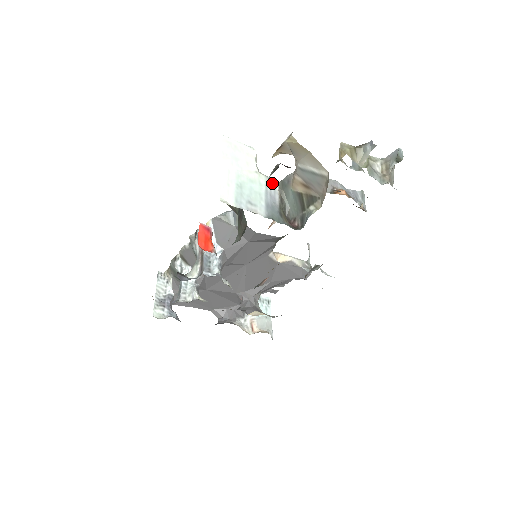
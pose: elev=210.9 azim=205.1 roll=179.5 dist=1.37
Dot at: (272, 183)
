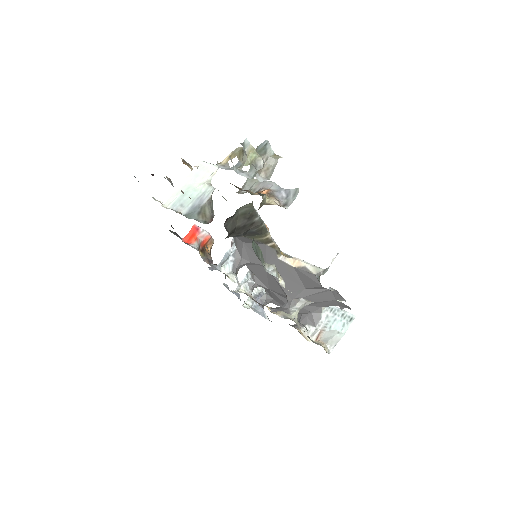
Dot at: (210, 190)
